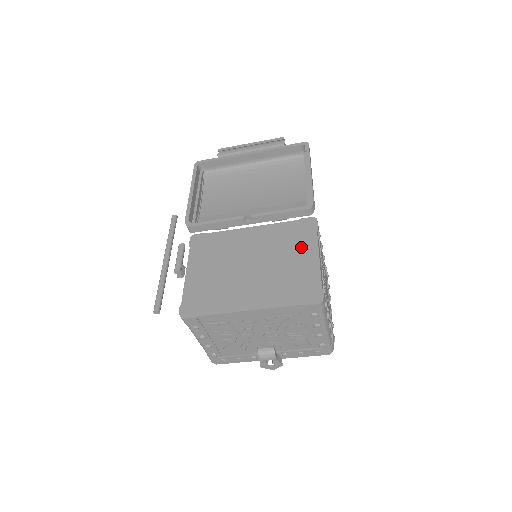
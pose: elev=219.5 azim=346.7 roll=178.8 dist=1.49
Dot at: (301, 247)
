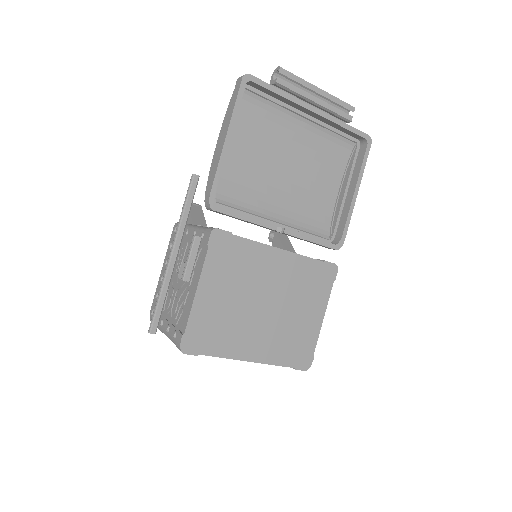
Dot at: (314, 300)
